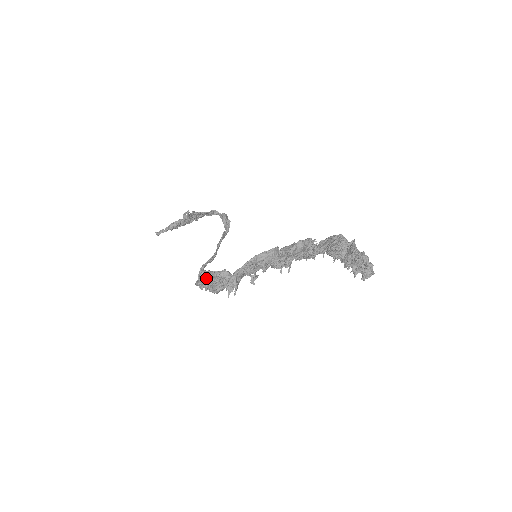
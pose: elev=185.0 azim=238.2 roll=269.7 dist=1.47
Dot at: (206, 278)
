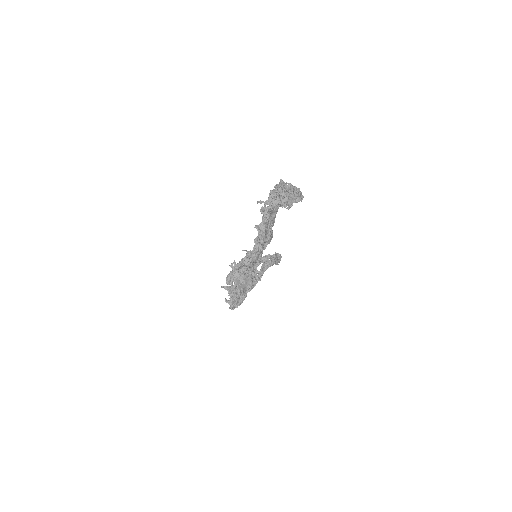
Dot at: occluded
